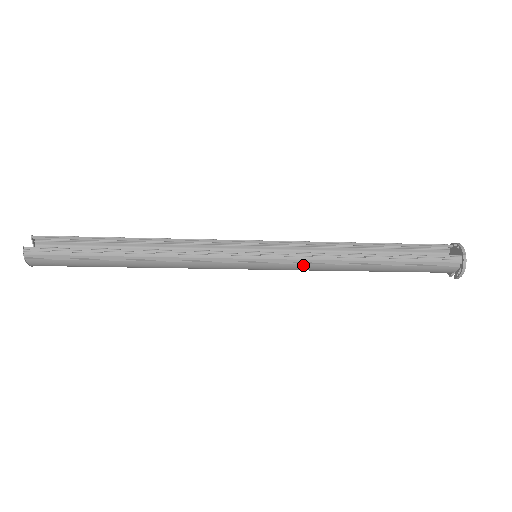
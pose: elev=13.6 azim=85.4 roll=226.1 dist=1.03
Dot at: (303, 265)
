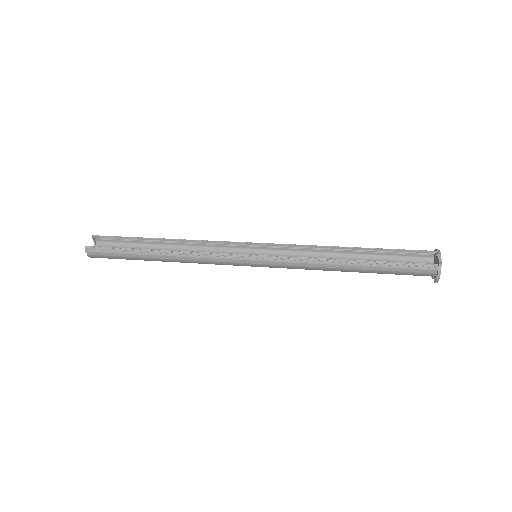
Dot at: (292, 266)
